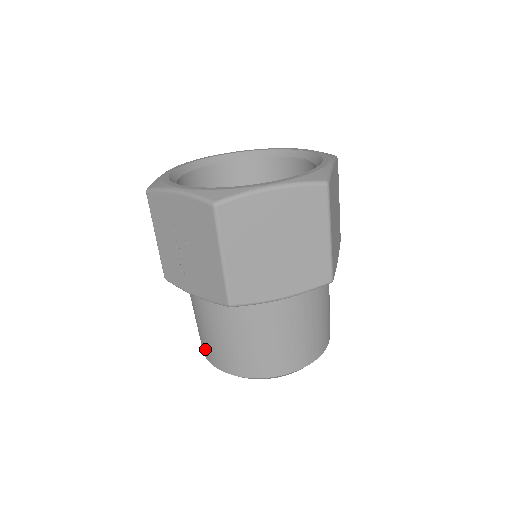
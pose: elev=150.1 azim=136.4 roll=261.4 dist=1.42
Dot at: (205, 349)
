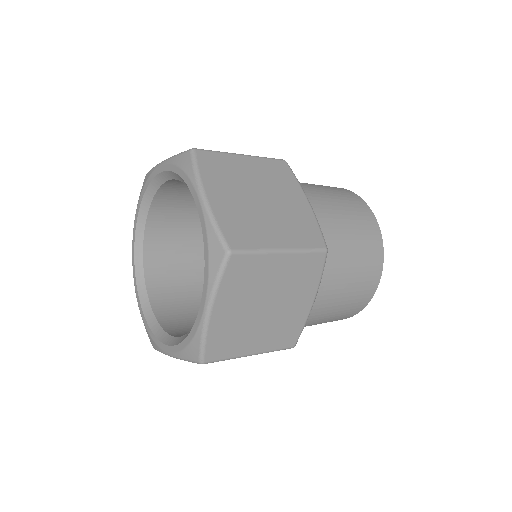
Dot at: occluded
